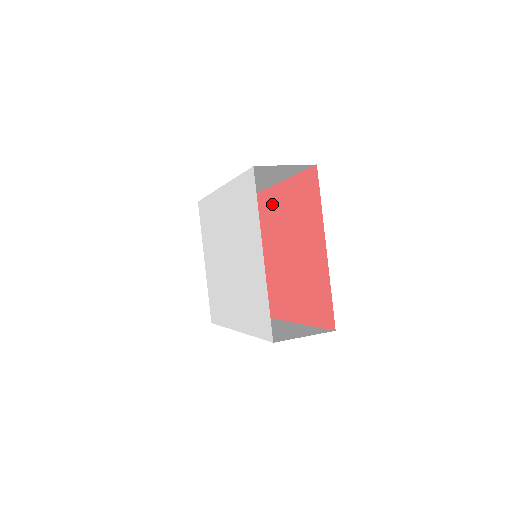
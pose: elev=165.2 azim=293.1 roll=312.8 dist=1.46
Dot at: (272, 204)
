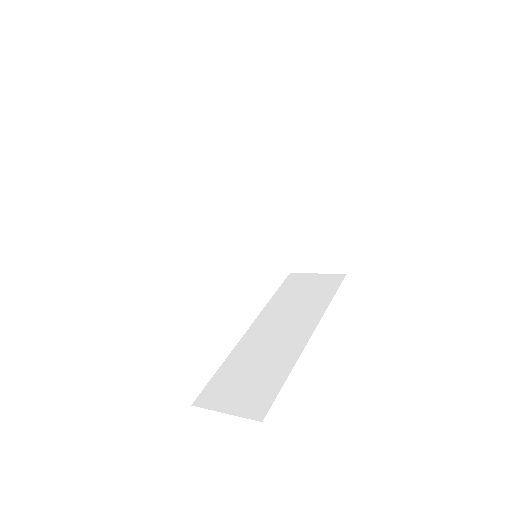
Dot at: occluded
